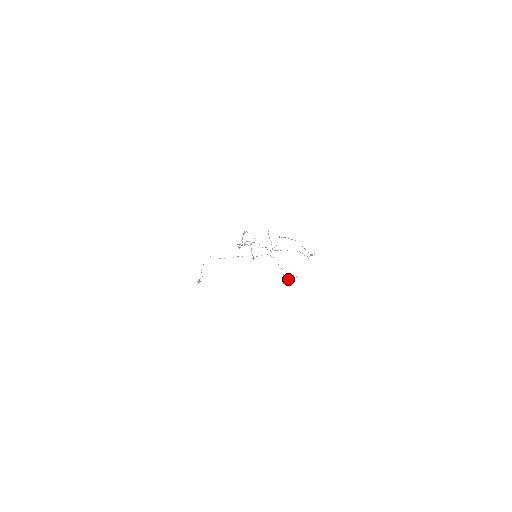
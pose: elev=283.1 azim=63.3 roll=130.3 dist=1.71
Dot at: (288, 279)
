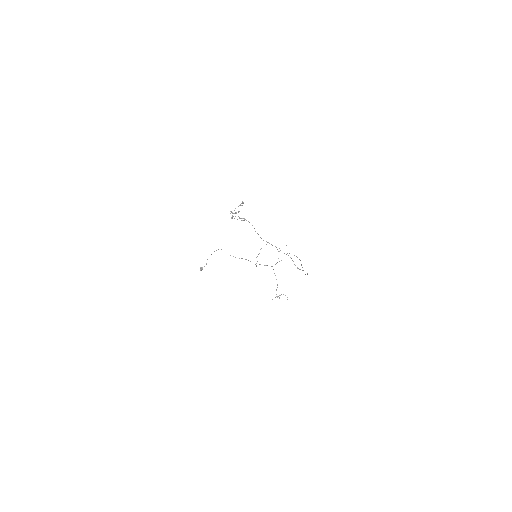
Dot at: (279, 297)
